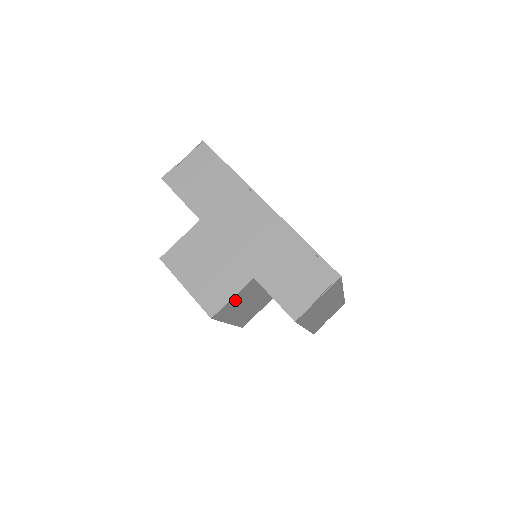
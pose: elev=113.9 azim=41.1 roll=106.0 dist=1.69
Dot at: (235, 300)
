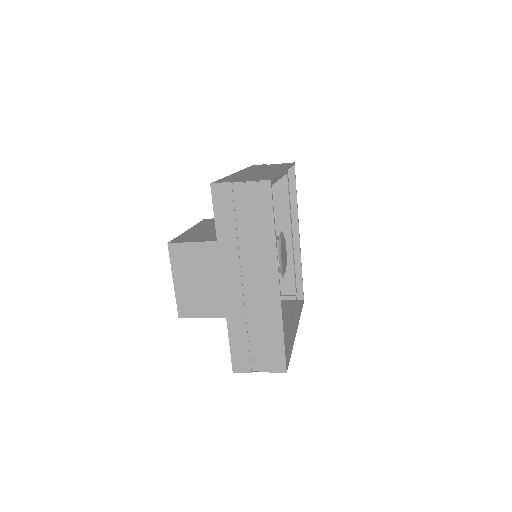
Dot at: occluded
